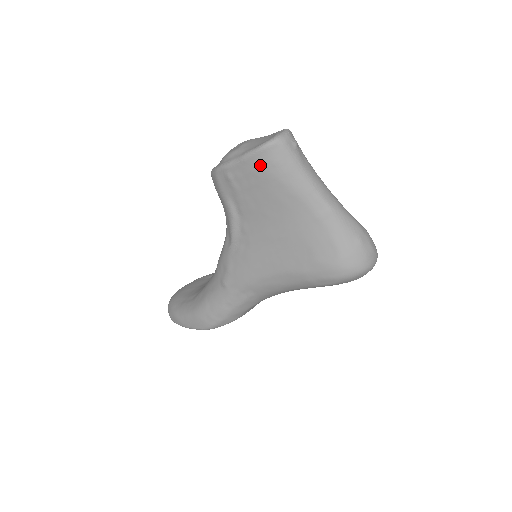
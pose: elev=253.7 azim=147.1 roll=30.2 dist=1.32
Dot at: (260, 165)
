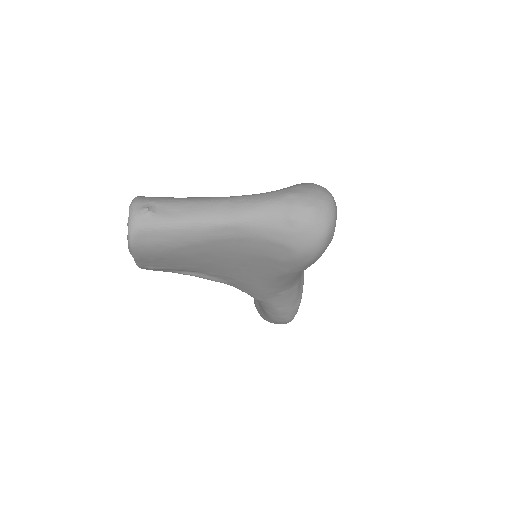
Dot at: (149, 254)
